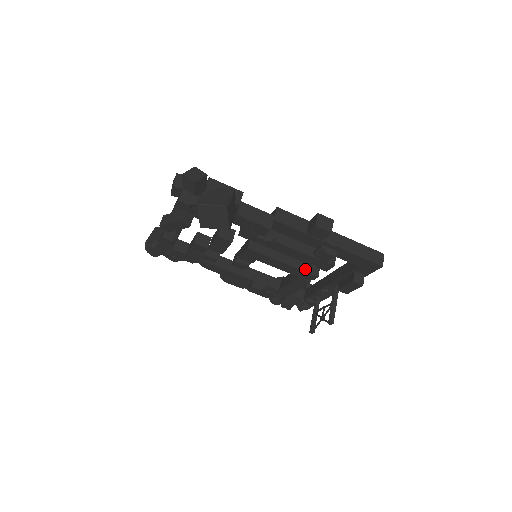
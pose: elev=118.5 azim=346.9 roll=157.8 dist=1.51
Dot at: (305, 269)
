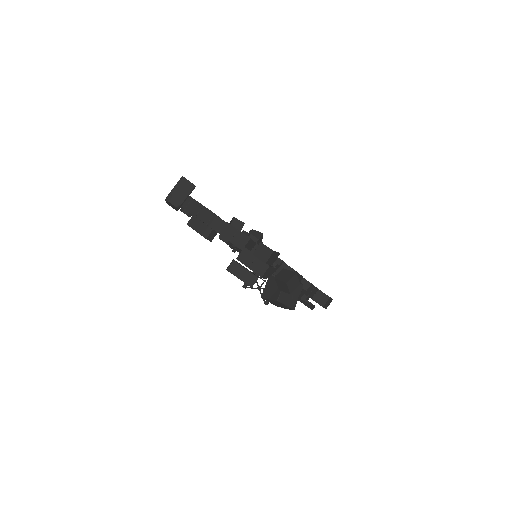
Dot at: occluded
